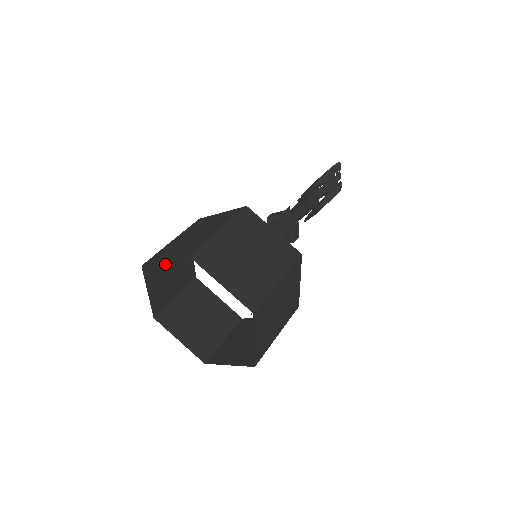
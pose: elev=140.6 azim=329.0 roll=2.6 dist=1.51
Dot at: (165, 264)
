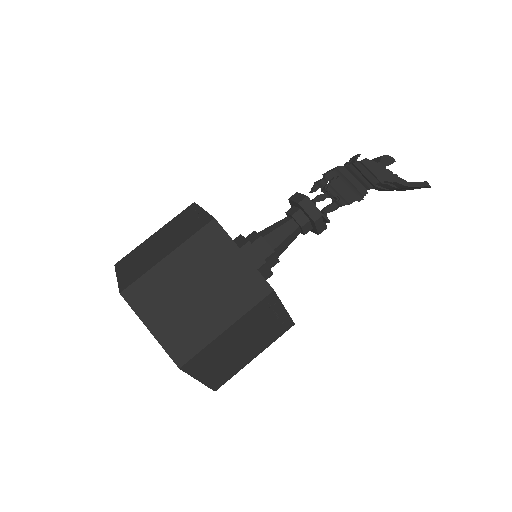
Dot at: (148, 259)
